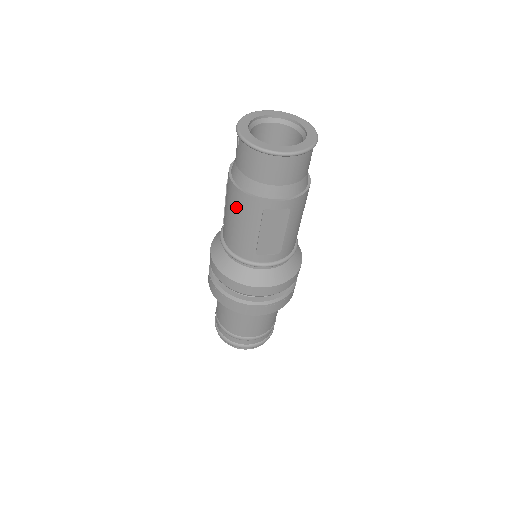
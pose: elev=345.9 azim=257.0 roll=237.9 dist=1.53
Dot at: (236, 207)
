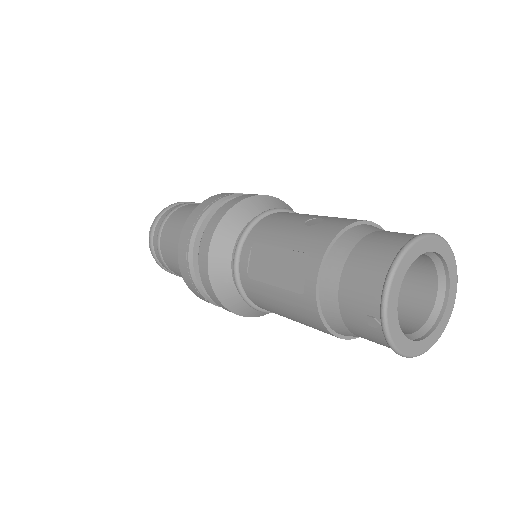
Dot at: (306, 324)
